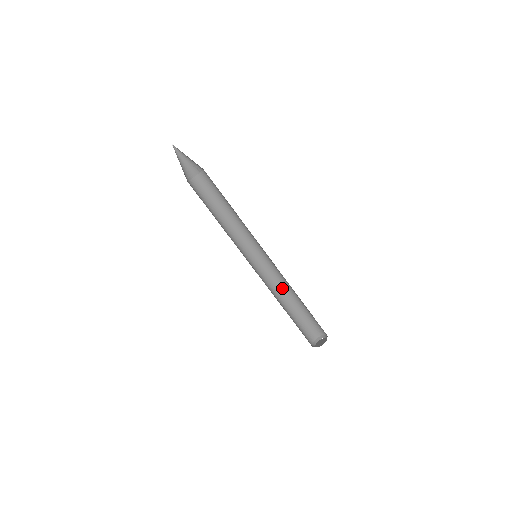
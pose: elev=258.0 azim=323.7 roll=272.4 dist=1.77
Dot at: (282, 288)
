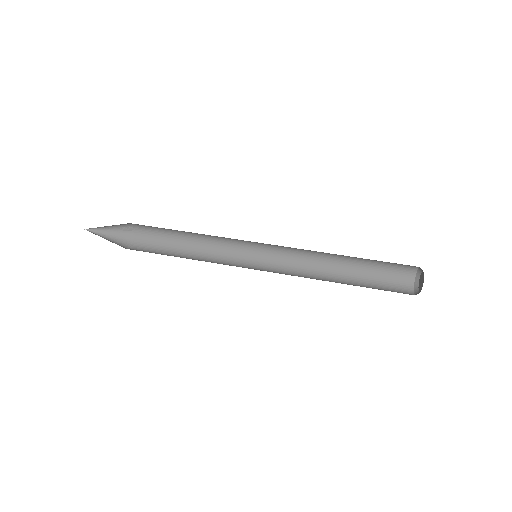
Dot at: (319, 264)
